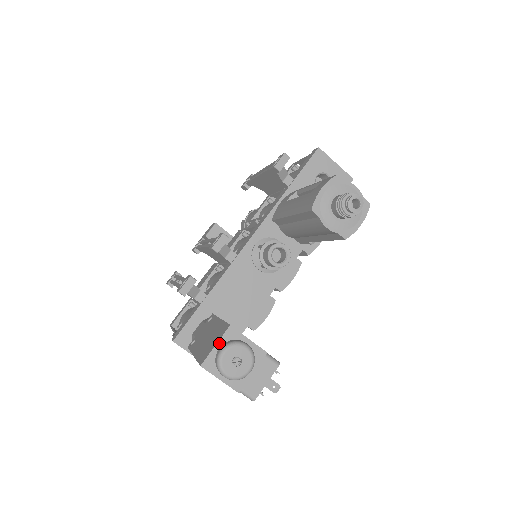
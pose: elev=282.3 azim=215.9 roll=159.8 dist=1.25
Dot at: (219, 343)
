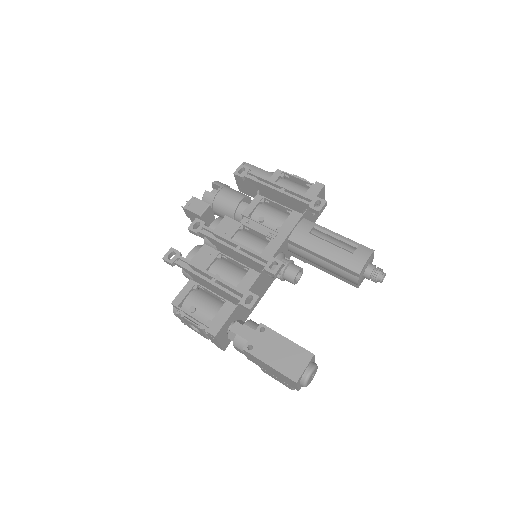
Dot at: (307, 367)
